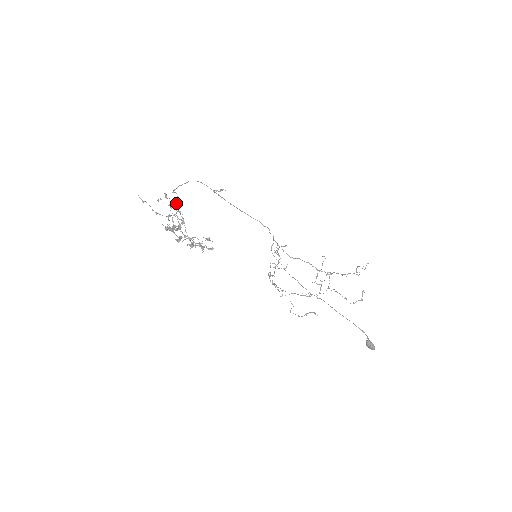
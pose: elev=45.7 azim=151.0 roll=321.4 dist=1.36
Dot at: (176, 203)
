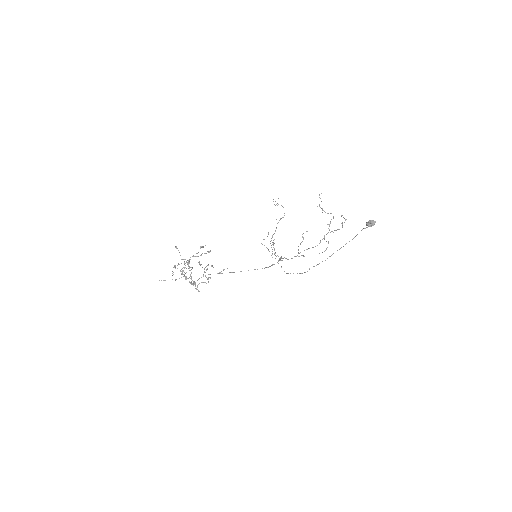
Dot at: (194, 283)
